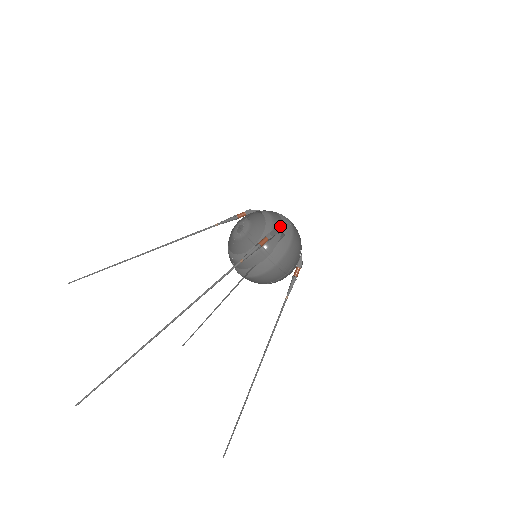
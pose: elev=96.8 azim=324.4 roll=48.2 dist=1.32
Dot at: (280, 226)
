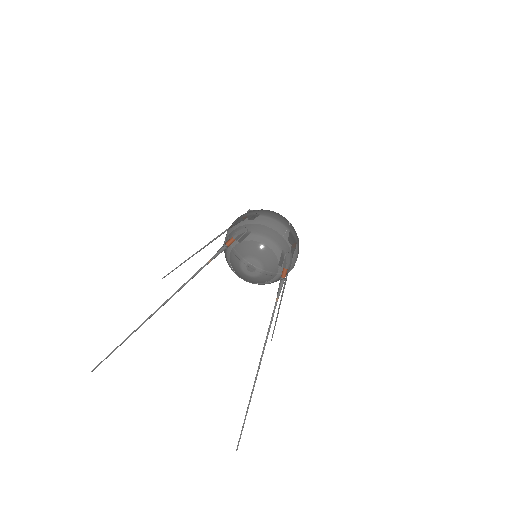
Dot at: (286, 246)
